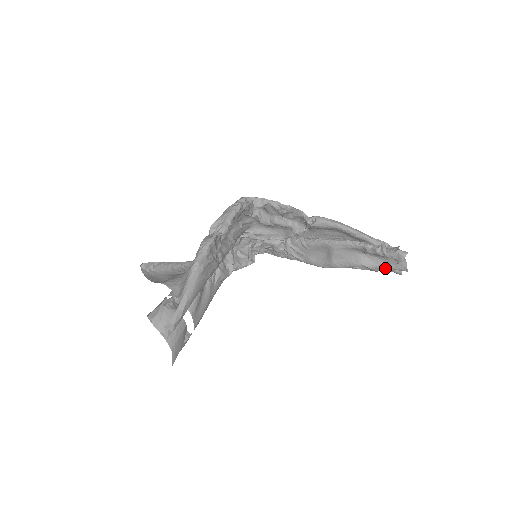
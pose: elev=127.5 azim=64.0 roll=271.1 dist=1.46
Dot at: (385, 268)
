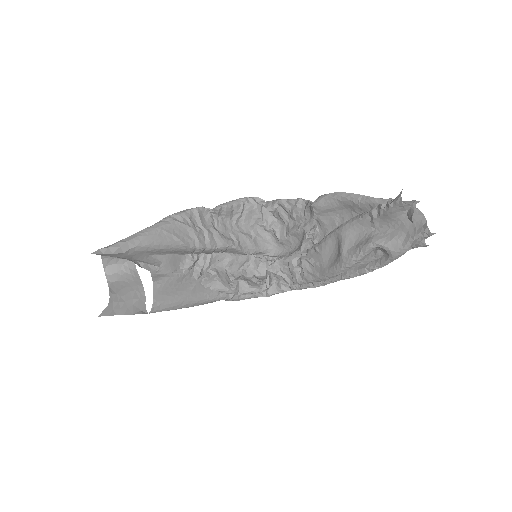
Dot at: (403, 242)
